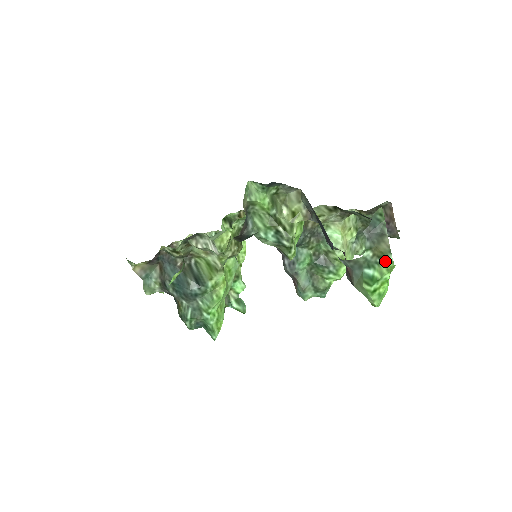
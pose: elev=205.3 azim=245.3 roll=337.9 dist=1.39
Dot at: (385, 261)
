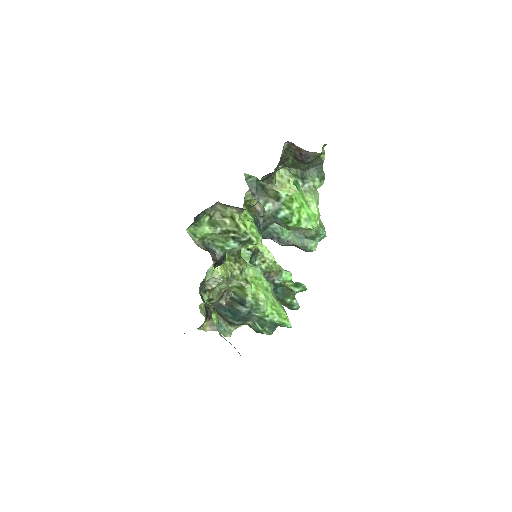
Dot at: (282, 199)
